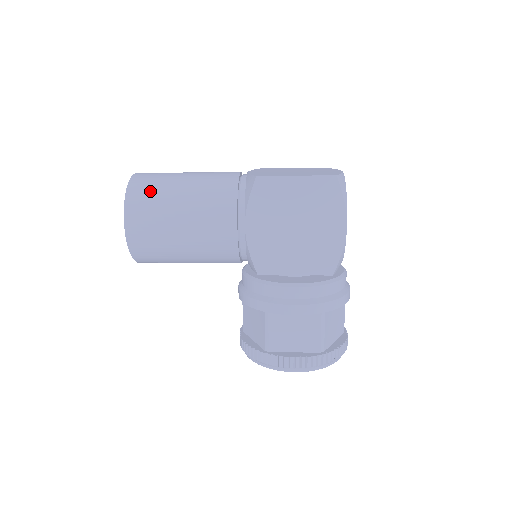
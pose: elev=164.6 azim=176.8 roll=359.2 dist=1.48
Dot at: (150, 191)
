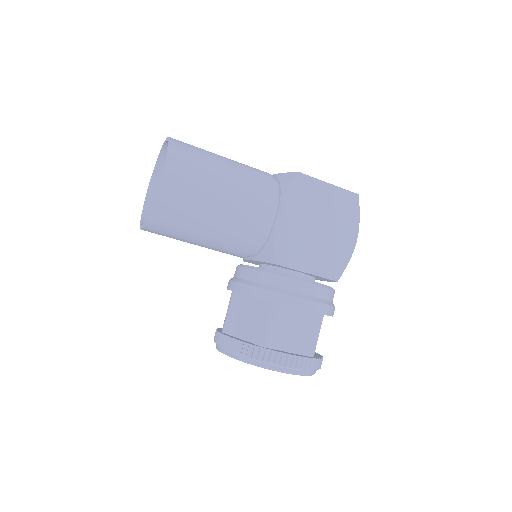
Dot at: (193, 153)
